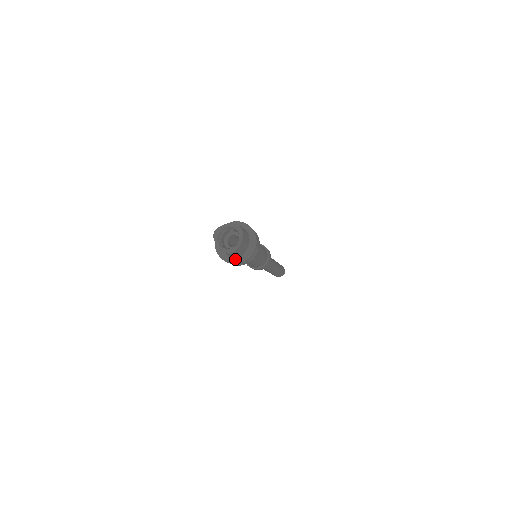
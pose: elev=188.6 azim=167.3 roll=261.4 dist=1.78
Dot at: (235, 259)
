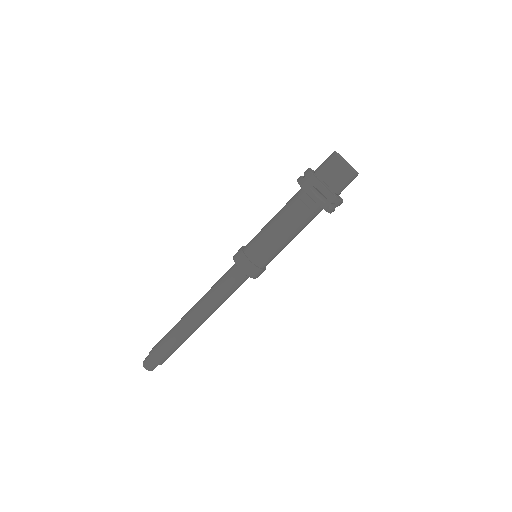
Dot at: (334, 194)
